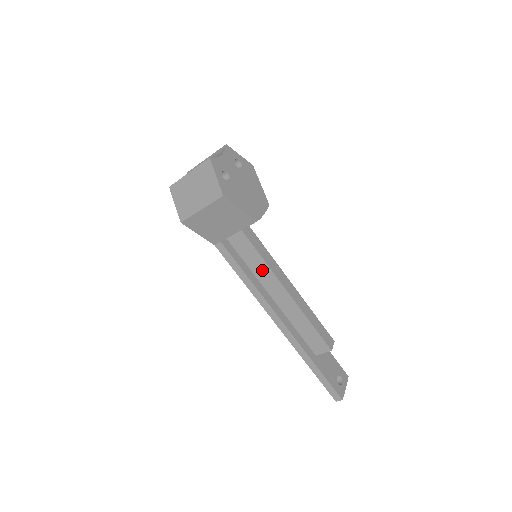
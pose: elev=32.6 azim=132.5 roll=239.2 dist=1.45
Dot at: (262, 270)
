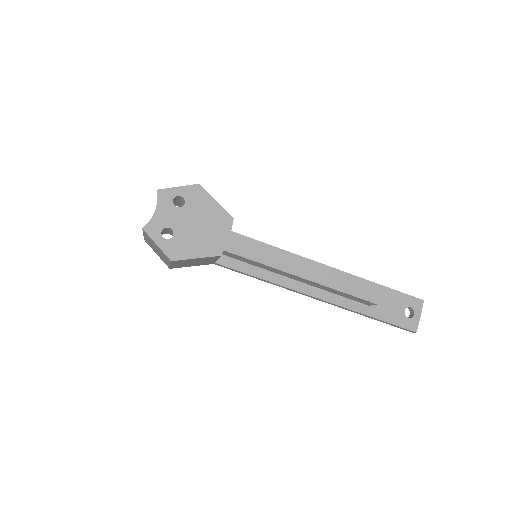
Dot at: (267, 268)
